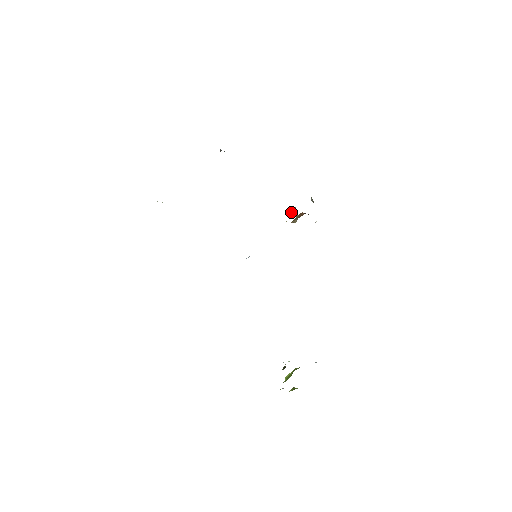
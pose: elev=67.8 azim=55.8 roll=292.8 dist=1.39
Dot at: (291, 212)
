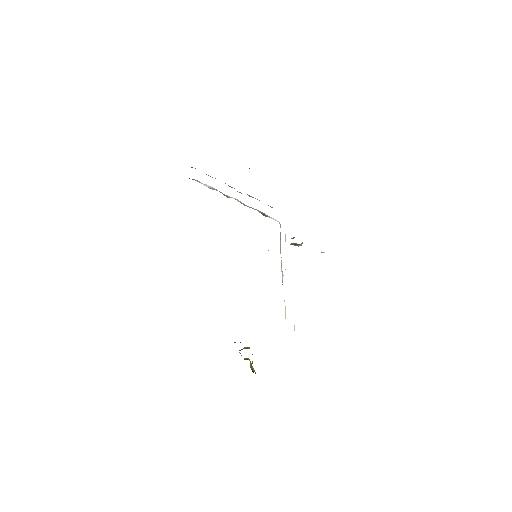
Dot at: occluded
